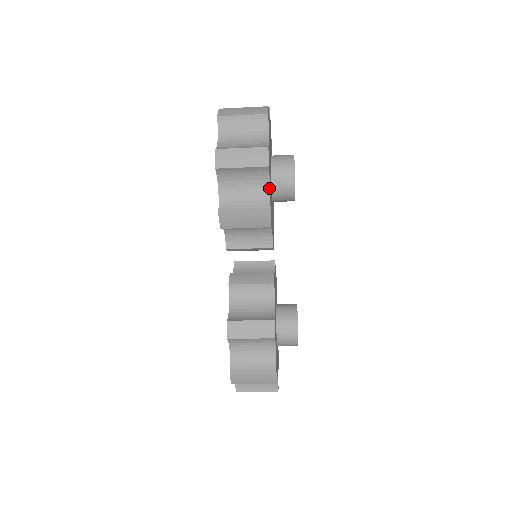
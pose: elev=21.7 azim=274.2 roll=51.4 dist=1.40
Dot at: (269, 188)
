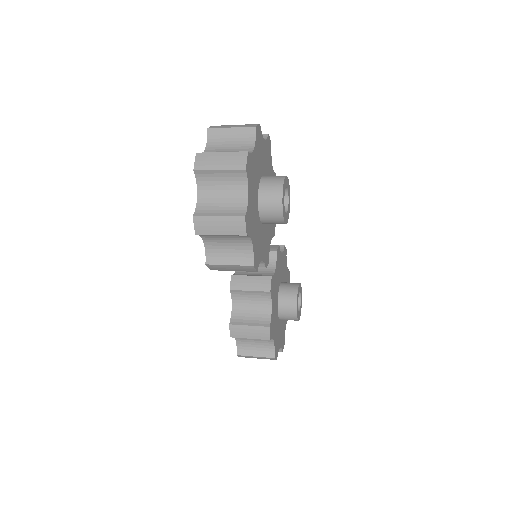
Dot at: (251, 244)
